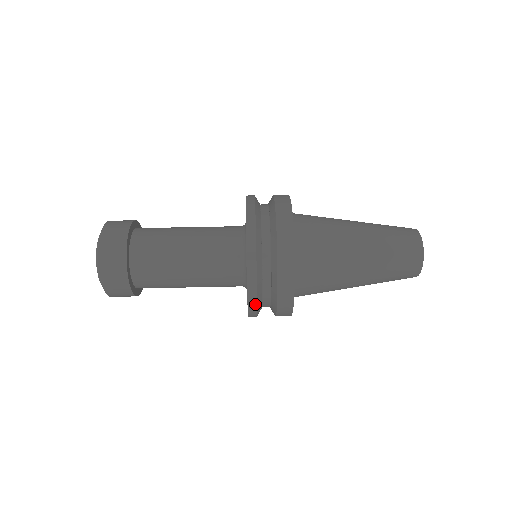
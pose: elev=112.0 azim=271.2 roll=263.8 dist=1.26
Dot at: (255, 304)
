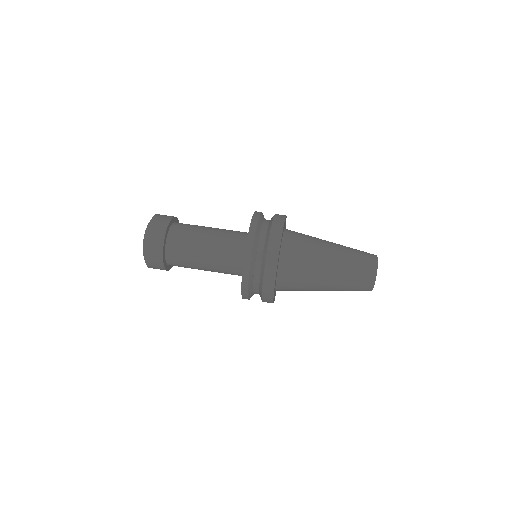
Dot at: (247, 298)
